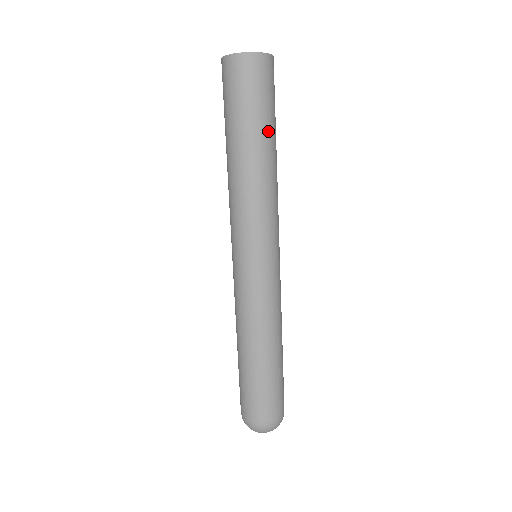
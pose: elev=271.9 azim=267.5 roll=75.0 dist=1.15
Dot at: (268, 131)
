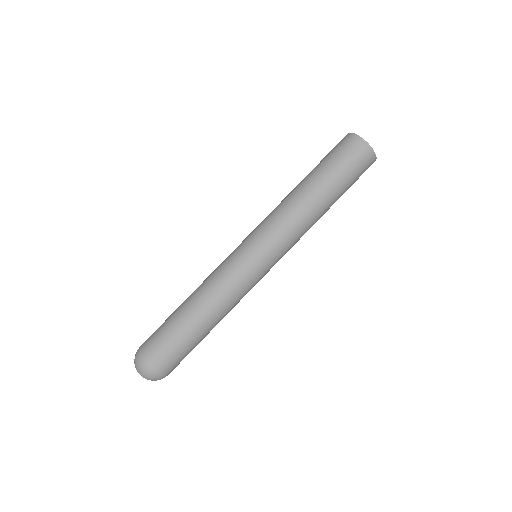
Dot at: occluded
